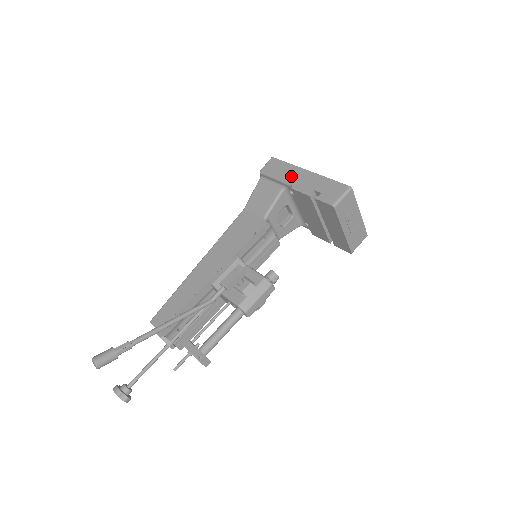
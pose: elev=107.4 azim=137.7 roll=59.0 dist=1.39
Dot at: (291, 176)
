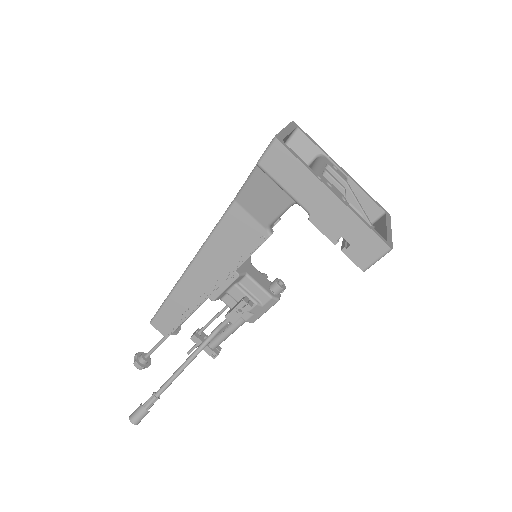
Dot at: (309, 197)
